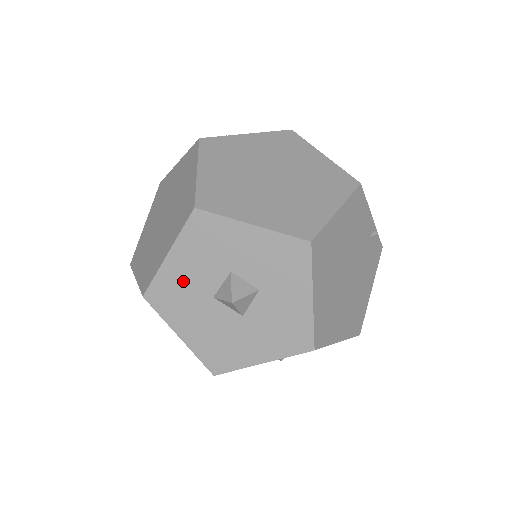
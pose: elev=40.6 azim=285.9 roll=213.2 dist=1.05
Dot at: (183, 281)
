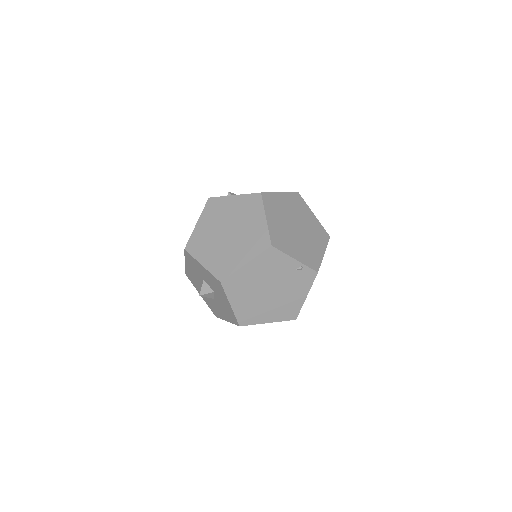
Dot at: (193, 275)
